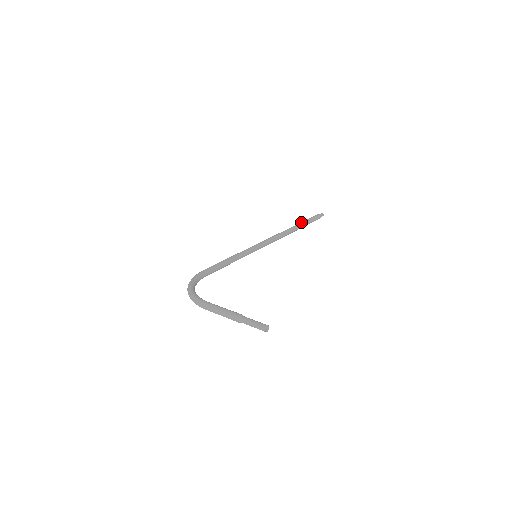
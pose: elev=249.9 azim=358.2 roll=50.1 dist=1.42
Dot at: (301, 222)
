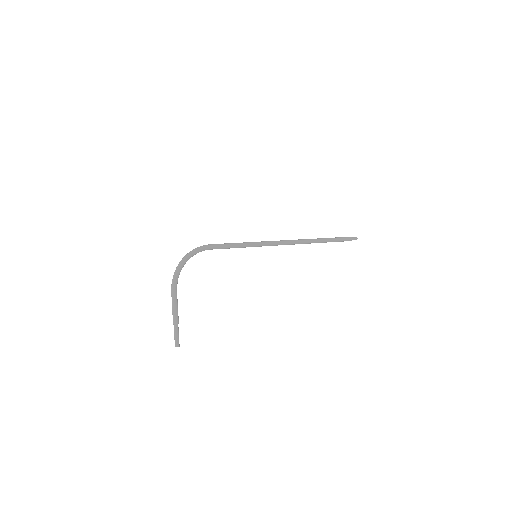
Dot at: (329, 239)
